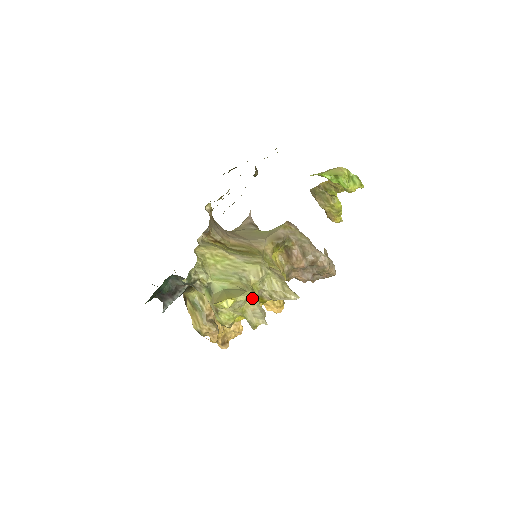
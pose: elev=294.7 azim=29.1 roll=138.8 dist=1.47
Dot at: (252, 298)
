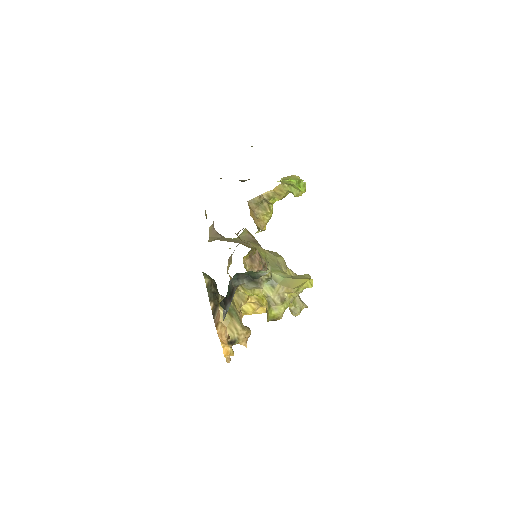
Dot at: occluded
